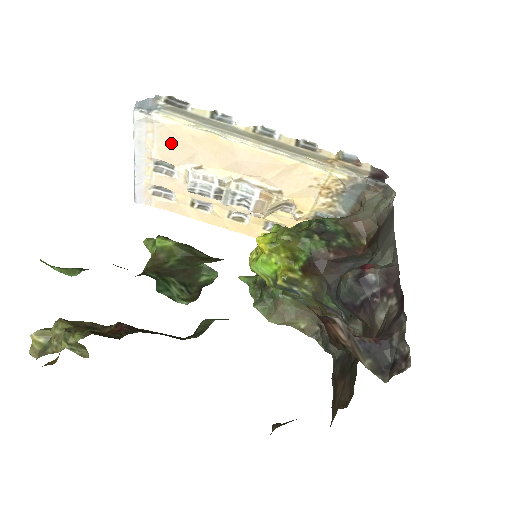
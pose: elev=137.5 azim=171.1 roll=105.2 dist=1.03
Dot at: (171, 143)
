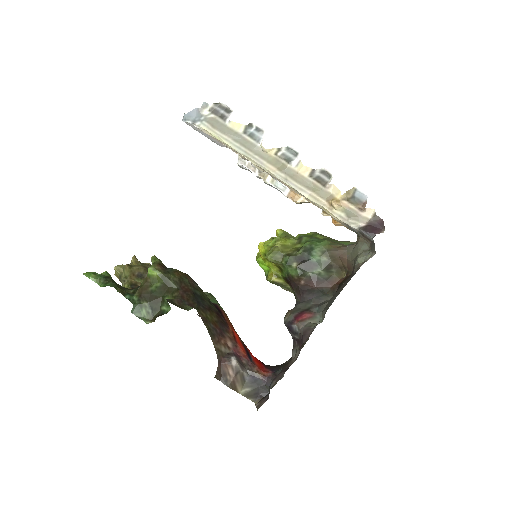
Dot at: occluded
